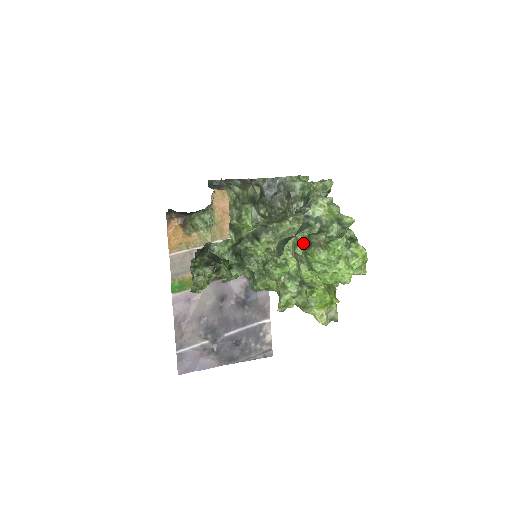
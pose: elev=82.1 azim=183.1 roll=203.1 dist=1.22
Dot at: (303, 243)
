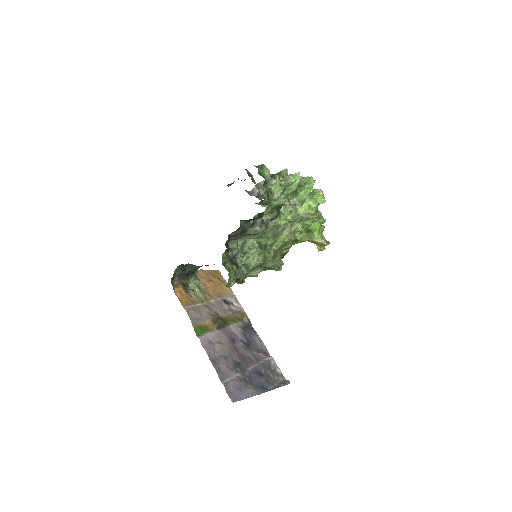
Dot at: (290, 198)
